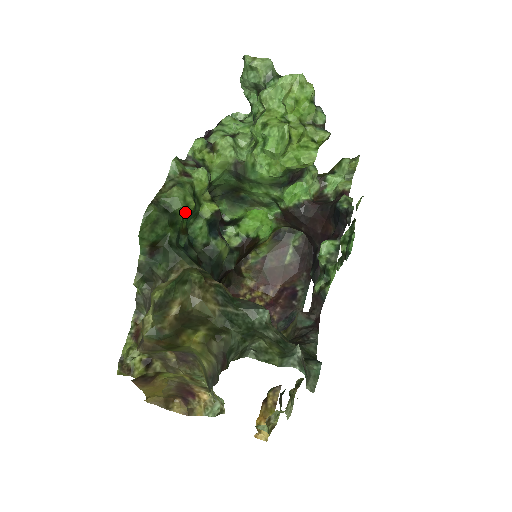
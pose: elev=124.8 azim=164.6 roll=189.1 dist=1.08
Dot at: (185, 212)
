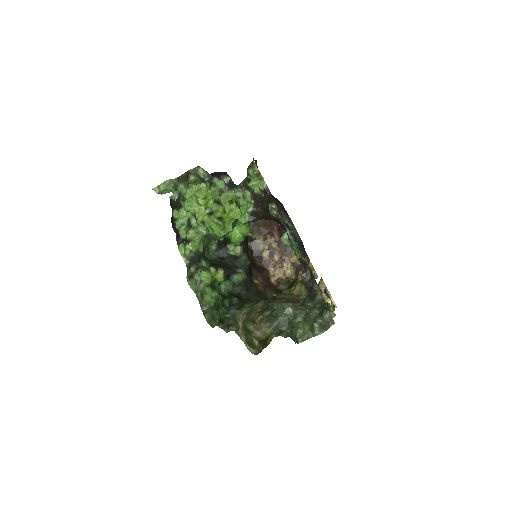
Dot at: (217, 299)
